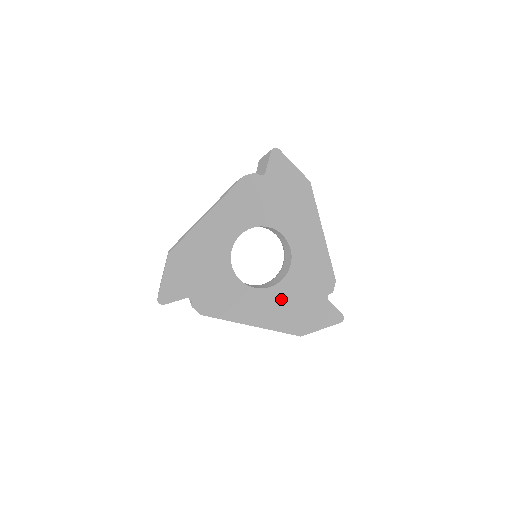
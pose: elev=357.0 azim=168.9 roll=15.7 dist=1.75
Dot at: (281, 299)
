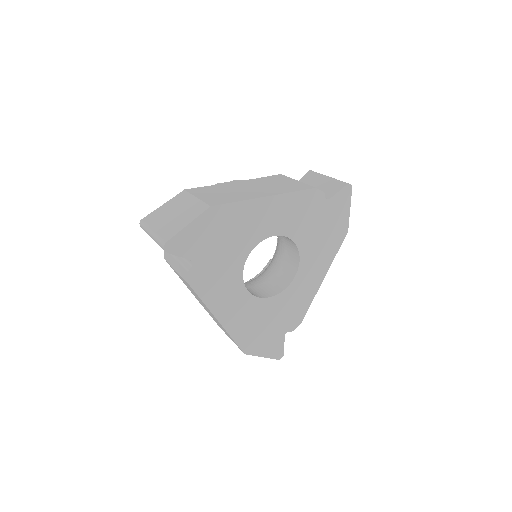
Dot at: (257, 313)
